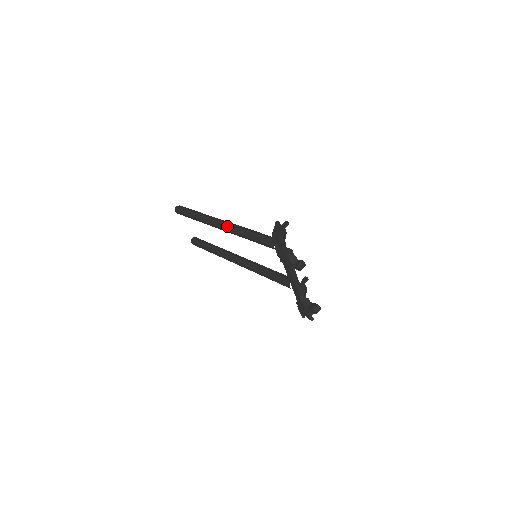
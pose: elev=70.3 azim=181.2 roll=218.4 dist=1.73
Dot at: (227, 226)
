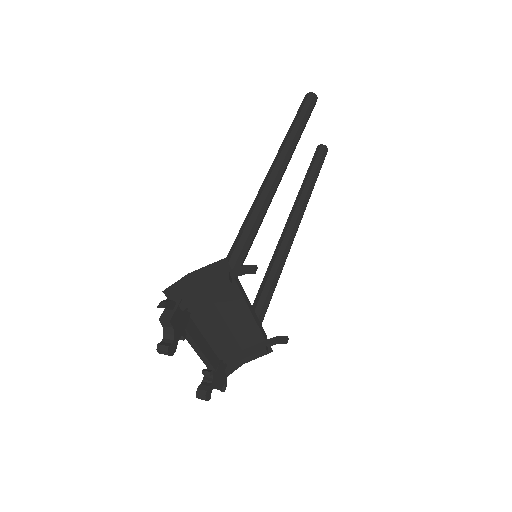
Dot at: (261, 187)
